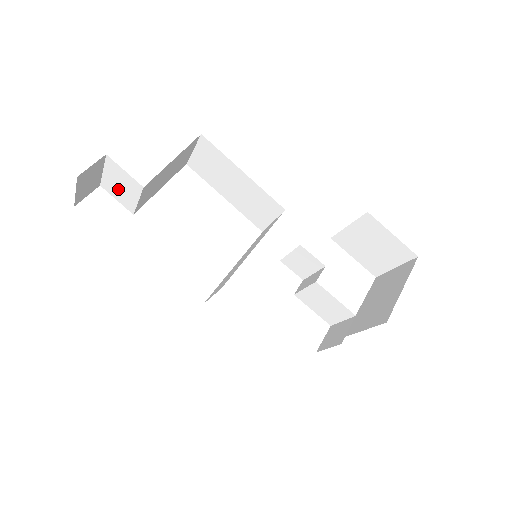
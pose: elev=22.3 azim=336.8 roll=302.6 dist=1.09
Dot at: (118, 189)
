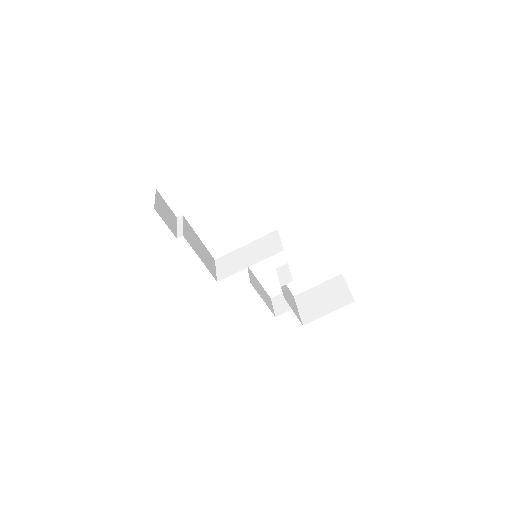
Dot at: occluded
